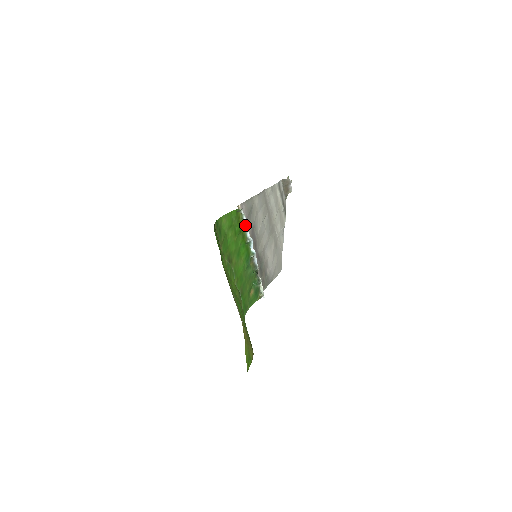
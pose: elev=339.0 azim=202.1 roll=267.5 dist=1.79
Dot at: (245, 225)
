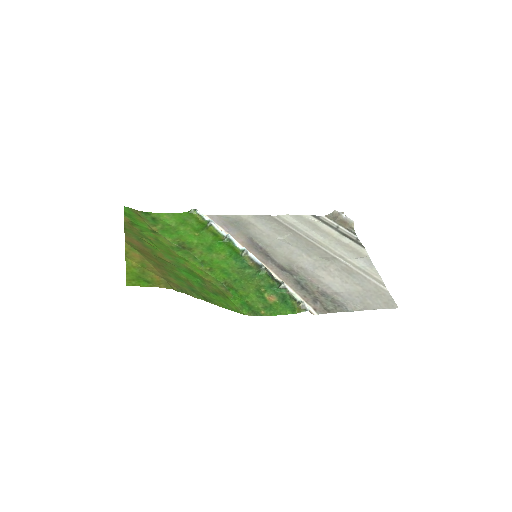
Dot at: (209, 223)
